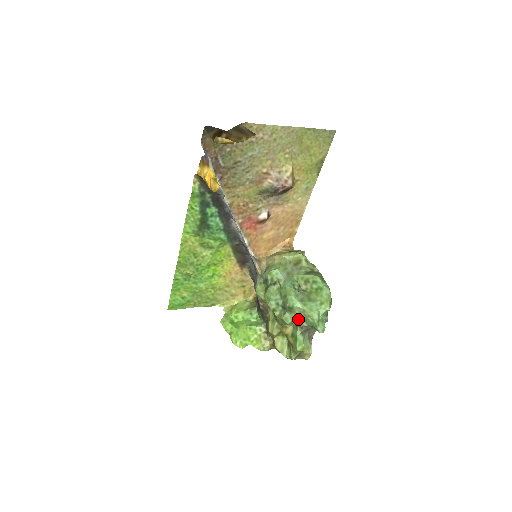
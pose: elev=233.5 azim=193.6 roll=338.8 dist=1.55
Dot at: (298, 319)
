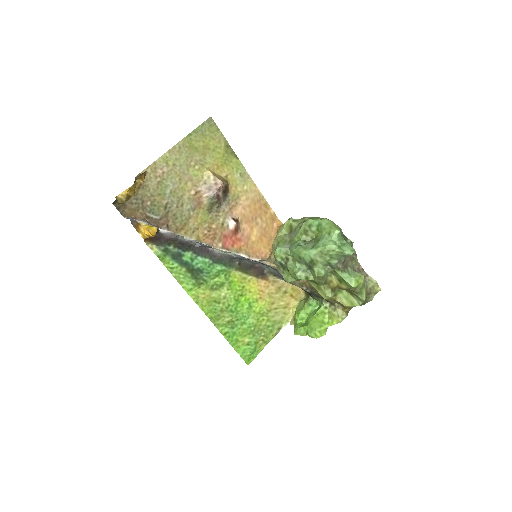
Dot at: (327, 264)
